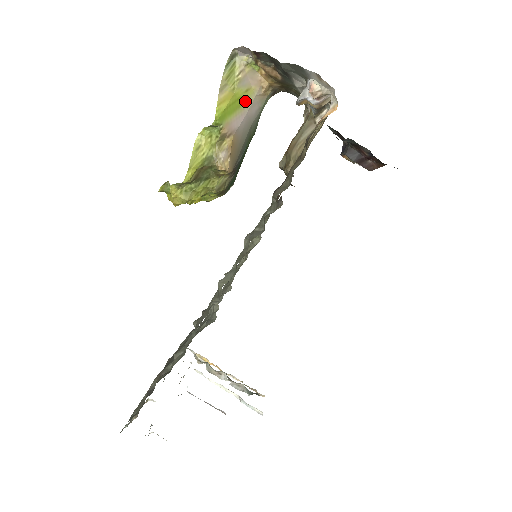
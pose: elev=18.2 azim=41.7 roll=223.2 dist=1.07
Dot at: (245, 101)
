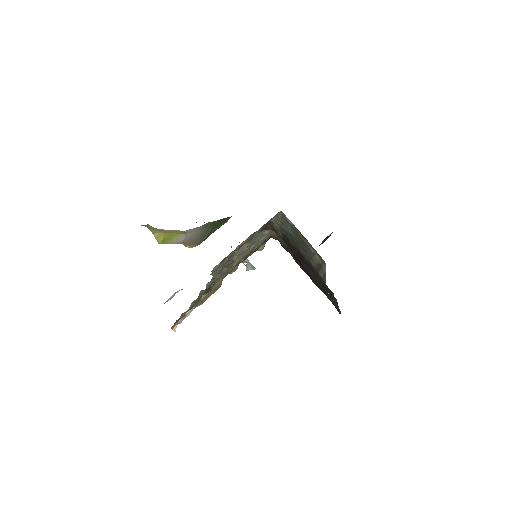
Dot at: (178, 232)
